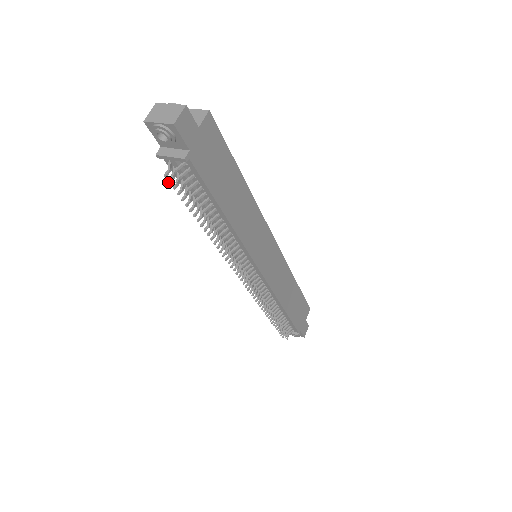
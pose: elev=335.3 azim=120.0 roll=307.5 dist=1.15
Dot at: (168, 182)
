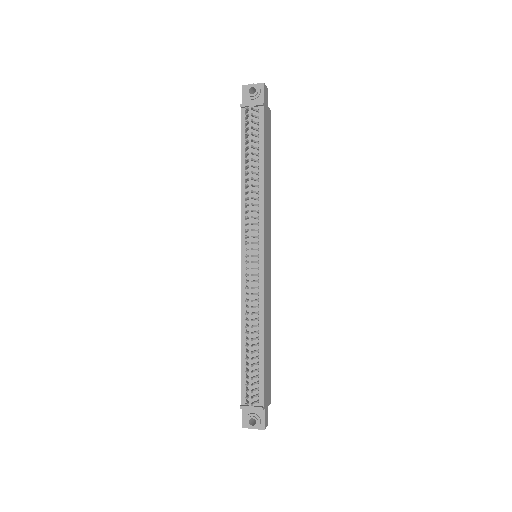
Dot at: (245, 114)
